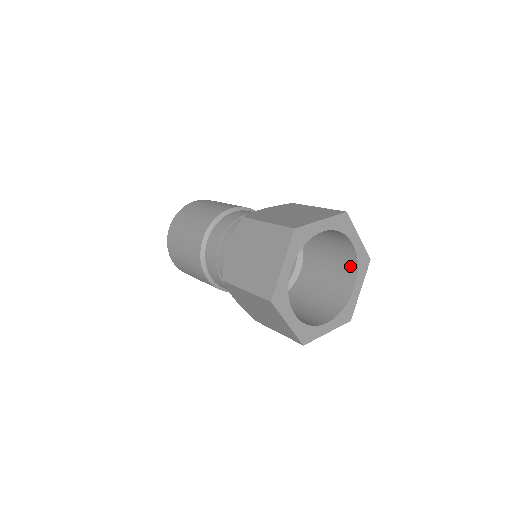
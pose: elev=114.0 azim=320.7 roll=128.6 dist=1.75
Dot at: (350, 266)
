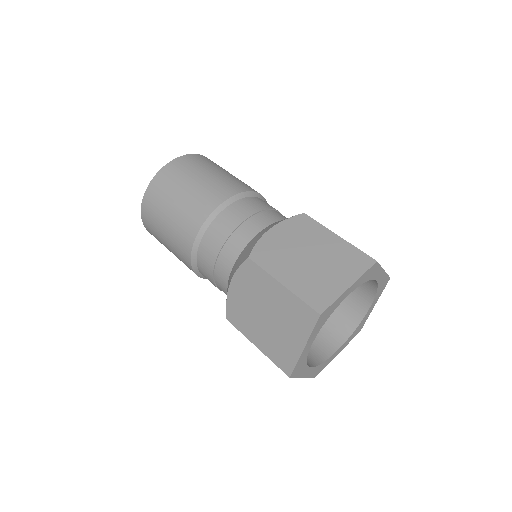
Dot at: (367, 287)
